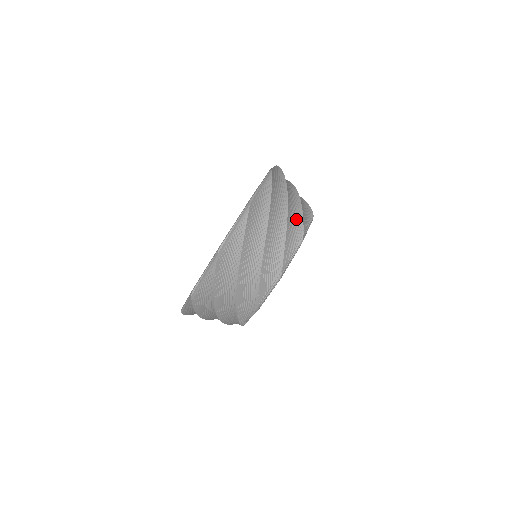
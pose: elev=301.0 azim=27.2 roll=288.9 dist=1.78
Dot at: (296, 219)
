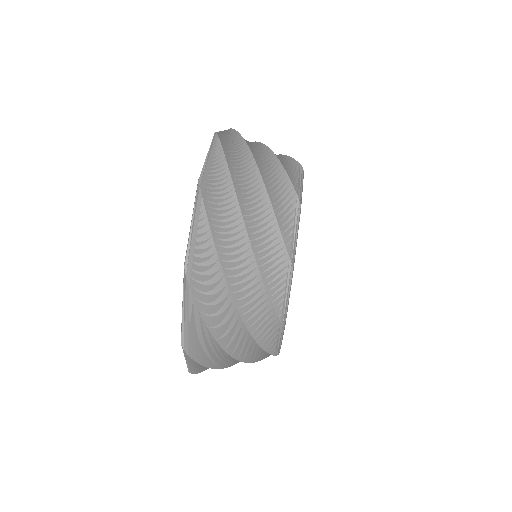
Dot at: (282, 157)
